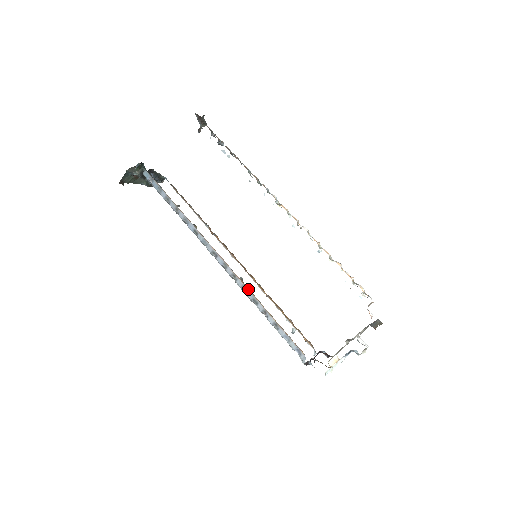
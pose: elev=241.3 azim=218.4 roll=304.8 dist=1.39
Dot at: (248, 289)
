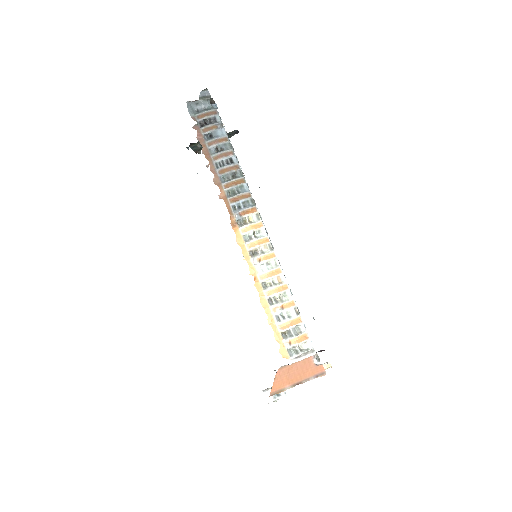
Dot at: occluded
